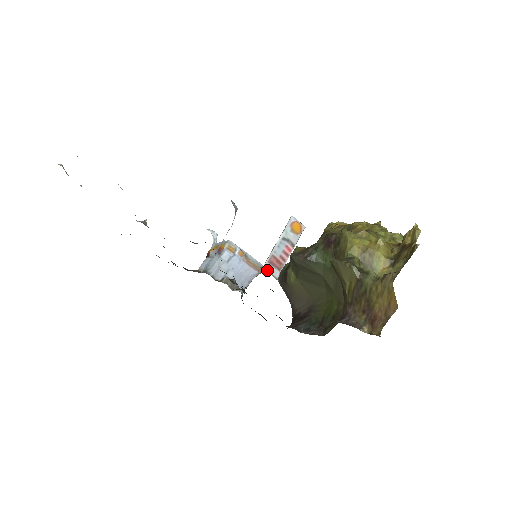
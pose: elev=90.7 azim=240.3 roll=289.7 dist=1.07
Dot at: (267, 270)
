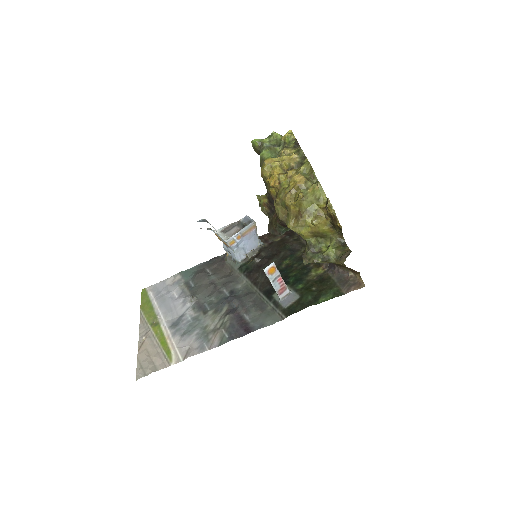
Dot at: (283, 297)
